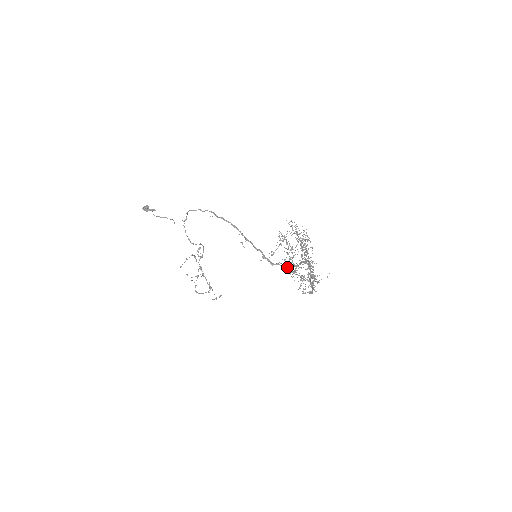
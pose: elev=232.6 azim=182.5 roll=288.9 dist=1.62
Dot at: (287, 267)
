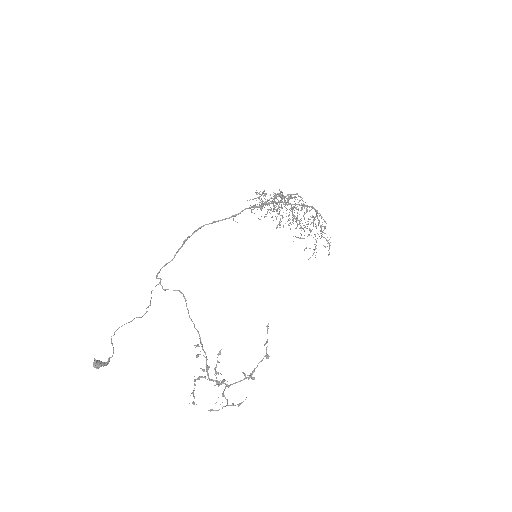
Dot at: (286, 202)
